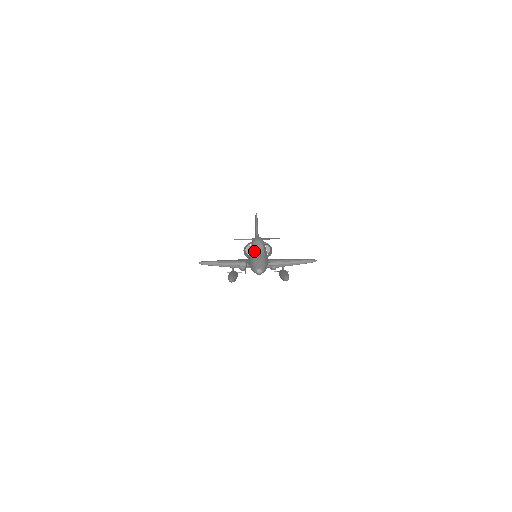
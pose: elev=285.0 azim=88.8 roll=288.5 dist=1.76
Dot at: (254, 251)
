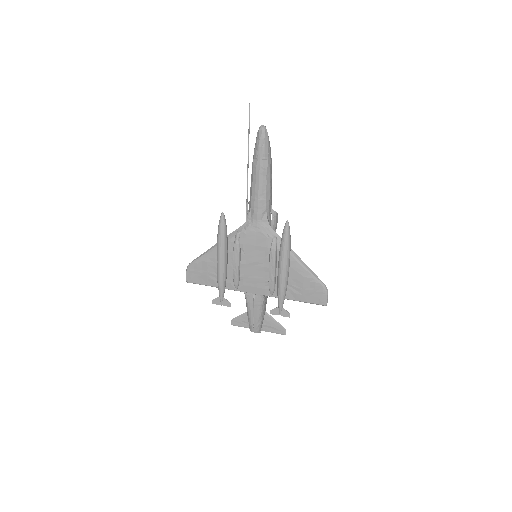
Dot at: occluded
